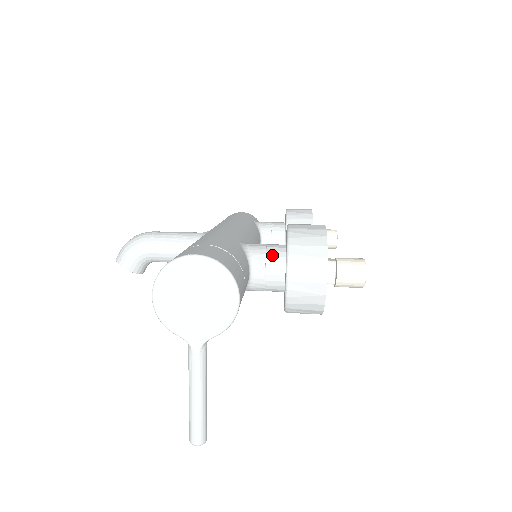
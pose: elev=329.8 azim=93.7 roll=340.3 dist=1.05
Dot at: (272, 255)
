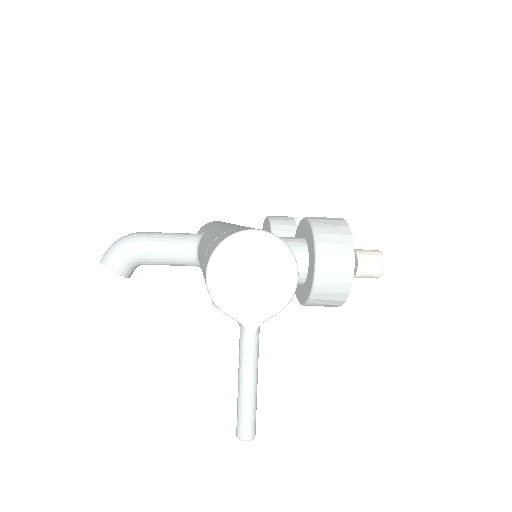
Dot at: (294, 246)
